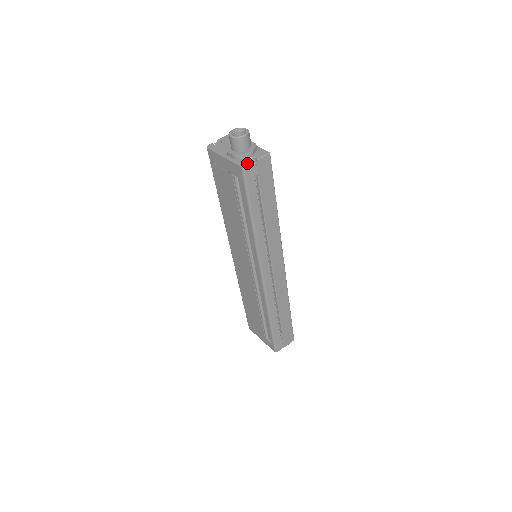
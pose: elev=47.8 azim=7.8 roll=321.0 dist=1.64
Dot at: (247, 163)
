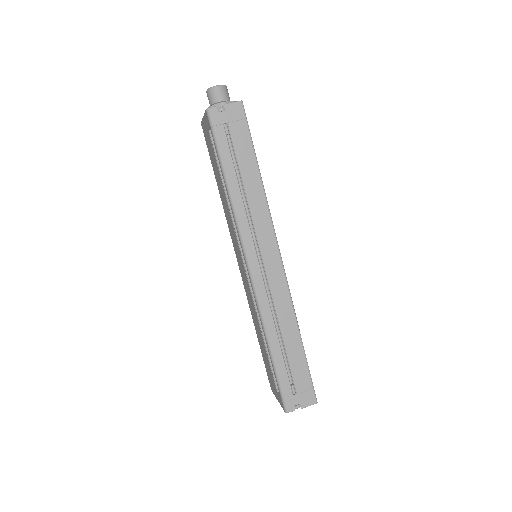
Dot at: (213, 107)
